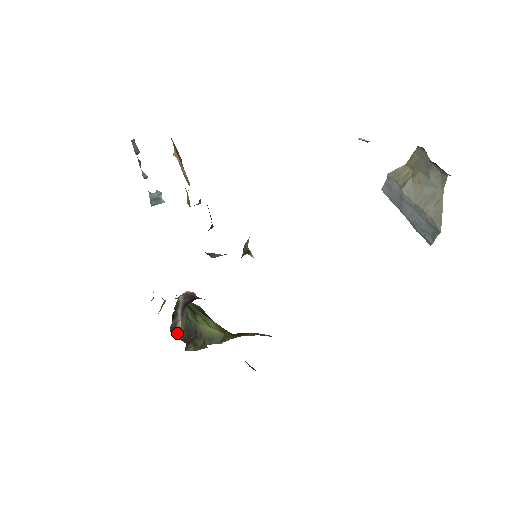
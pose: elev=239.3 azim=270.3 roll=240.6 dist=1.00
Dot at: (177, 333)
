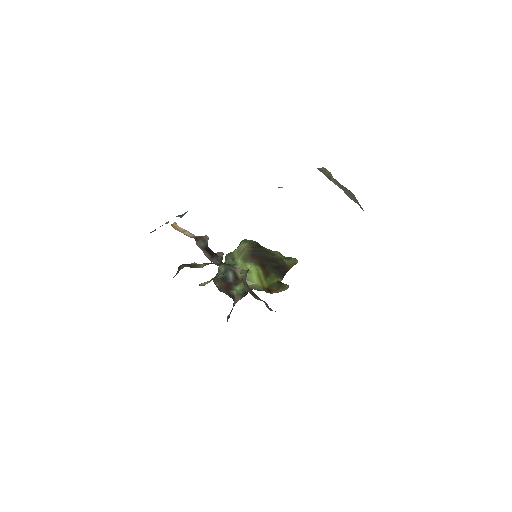
Dot at: occluded
